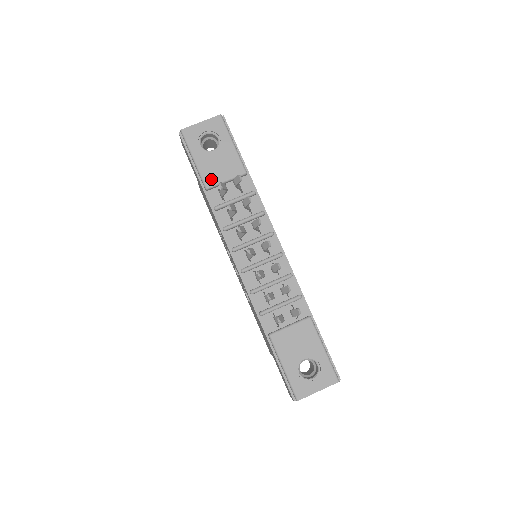
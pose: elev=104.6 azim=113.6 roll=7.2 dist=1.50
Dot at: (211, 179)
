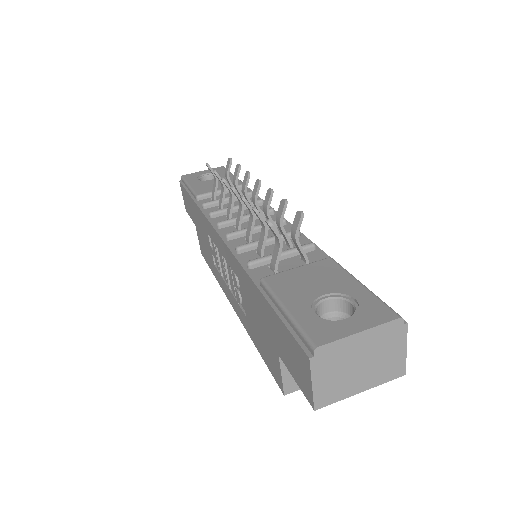
Dot at: (204, 191)
